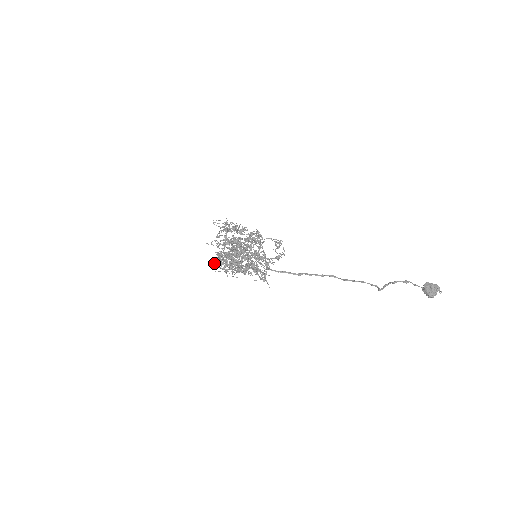
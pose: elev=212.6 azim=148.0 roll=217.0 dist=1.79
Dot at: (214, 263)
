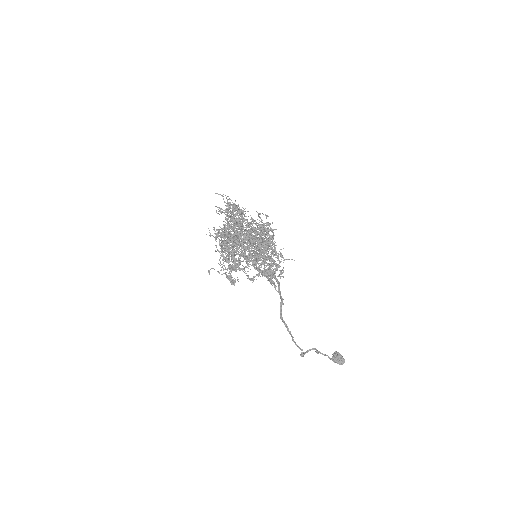
Dot at: occluded
